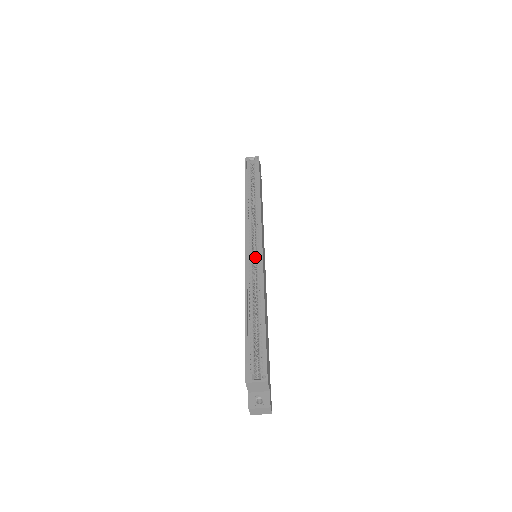
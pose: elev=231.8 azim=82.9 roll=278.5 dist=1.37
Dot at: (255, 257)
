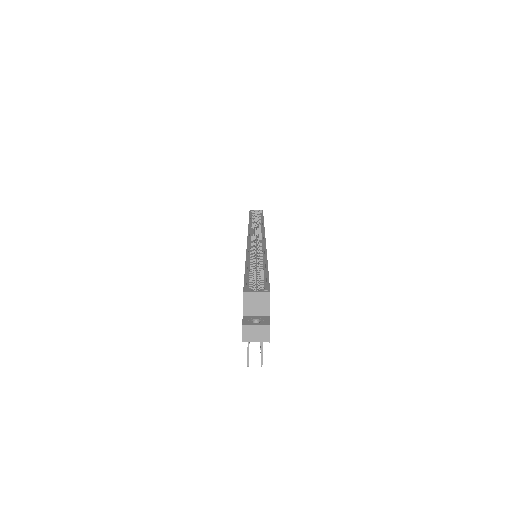
Dot at: (257, 247)
